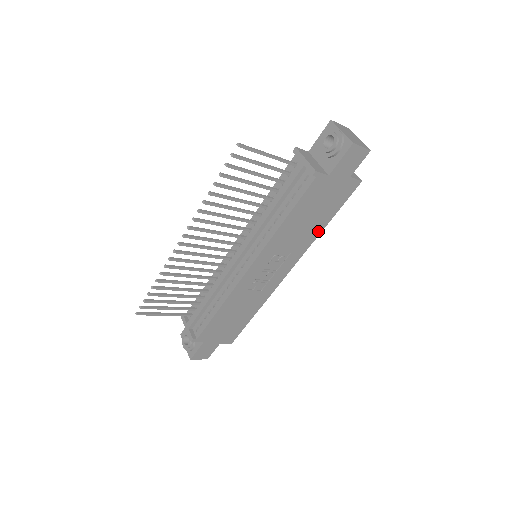
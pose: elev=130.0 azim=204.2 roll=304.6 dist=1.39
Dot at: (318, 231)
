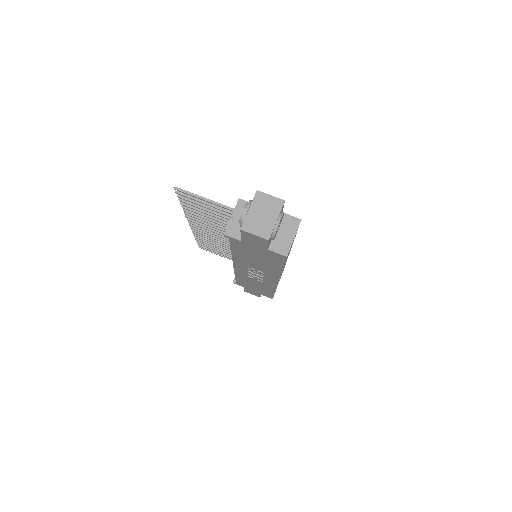
Dot at: (277, 270)
